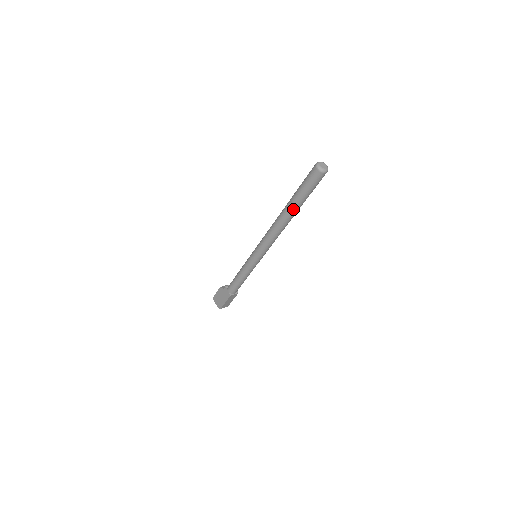
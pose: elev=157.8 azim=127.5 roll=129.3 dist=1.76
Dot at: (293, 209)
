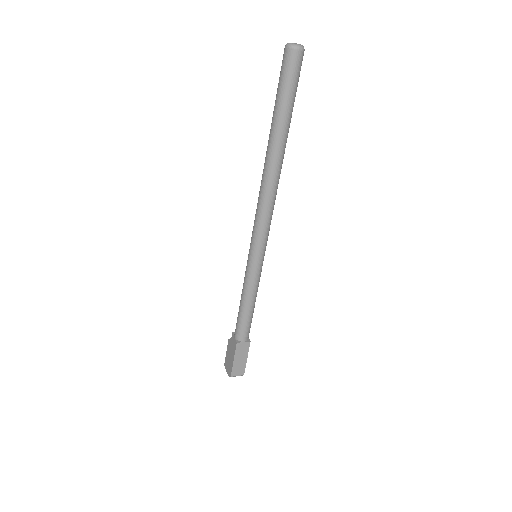
Dot at: (275, 135)
